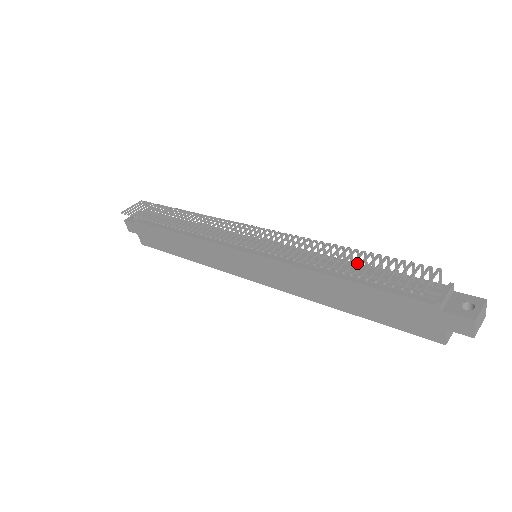
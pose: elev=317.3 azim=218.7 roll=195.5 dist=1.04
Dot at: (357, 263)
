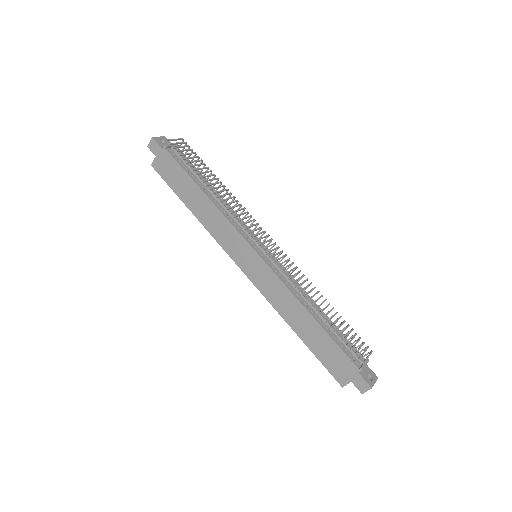
Dot at: occluded
